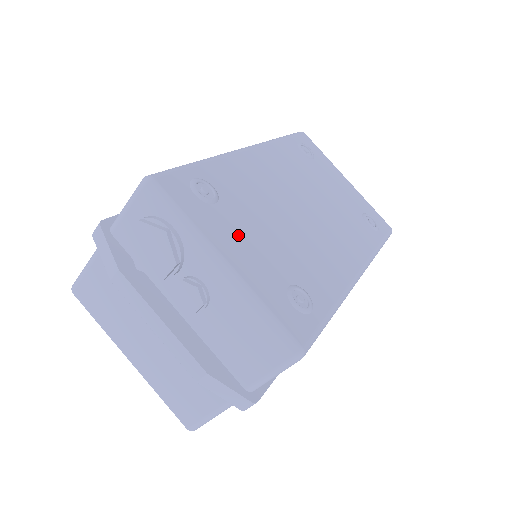
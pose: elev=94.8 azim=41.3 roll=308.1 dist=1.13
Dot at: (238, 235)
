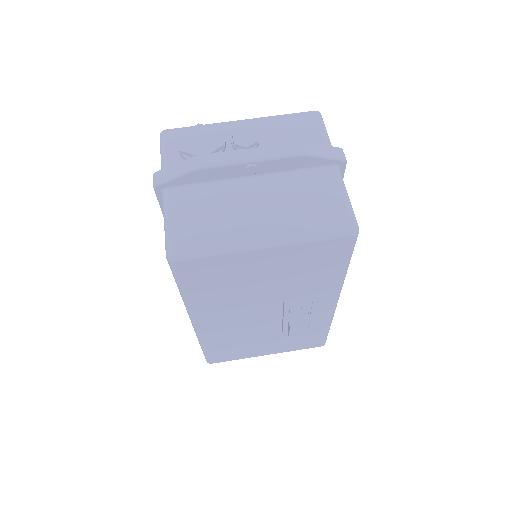
Dot at: occluded
